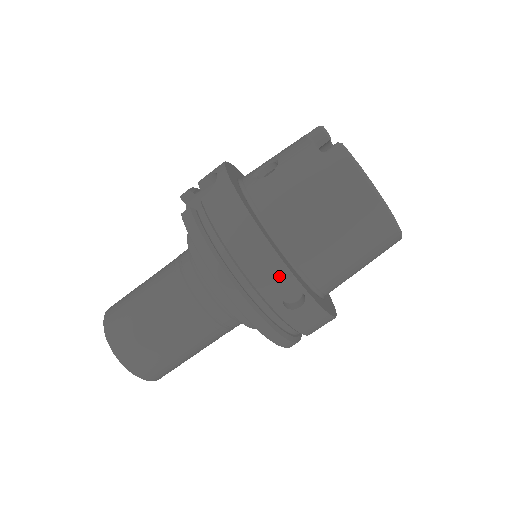
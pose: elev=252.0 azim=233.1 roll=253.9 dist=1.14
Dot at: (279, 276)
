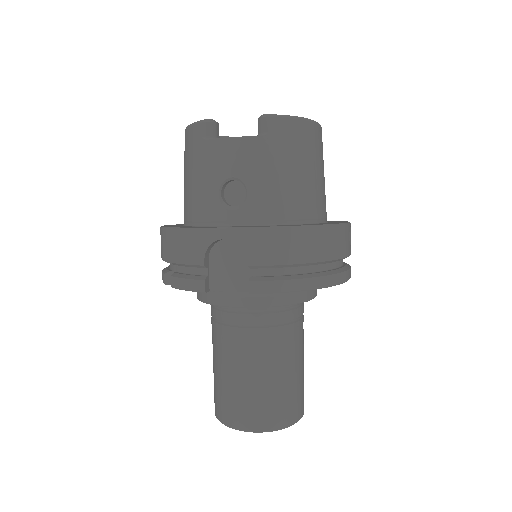
Dot at: (344, 234)
